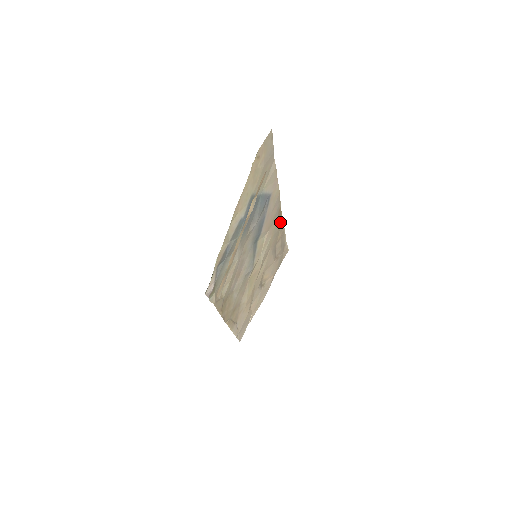
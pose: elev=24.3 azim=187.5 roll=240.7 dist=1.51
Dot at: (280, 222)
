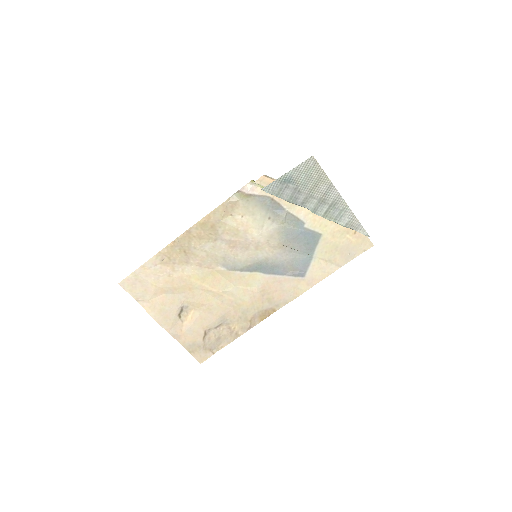
Dot at: (255, 320)
